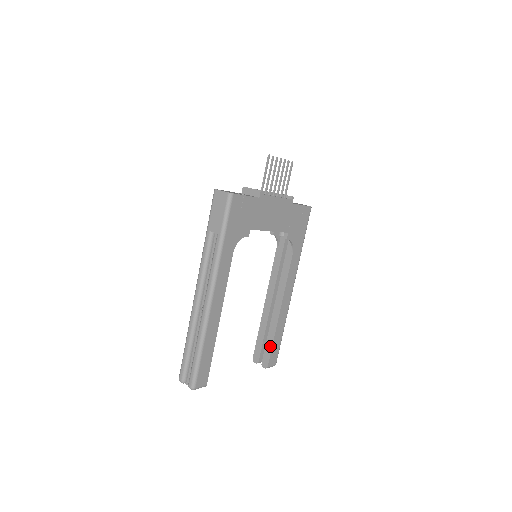
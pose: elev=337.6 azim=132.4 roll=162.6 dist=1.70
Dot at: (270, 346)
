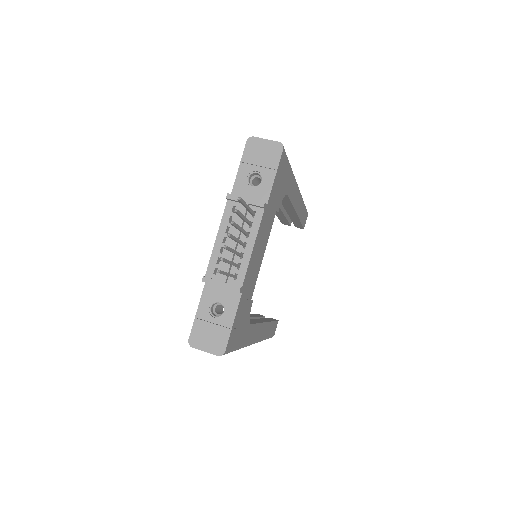
Dot at: (299, 224)
